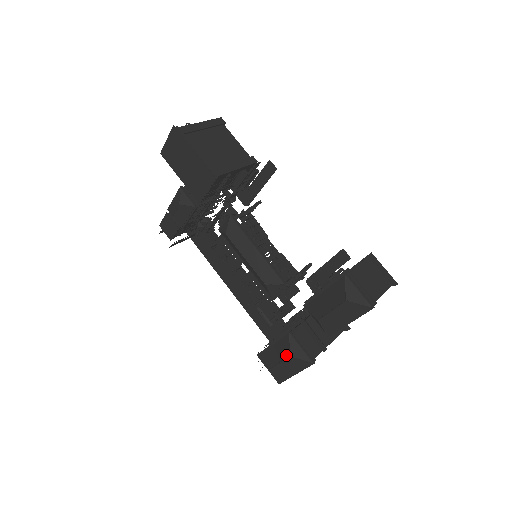
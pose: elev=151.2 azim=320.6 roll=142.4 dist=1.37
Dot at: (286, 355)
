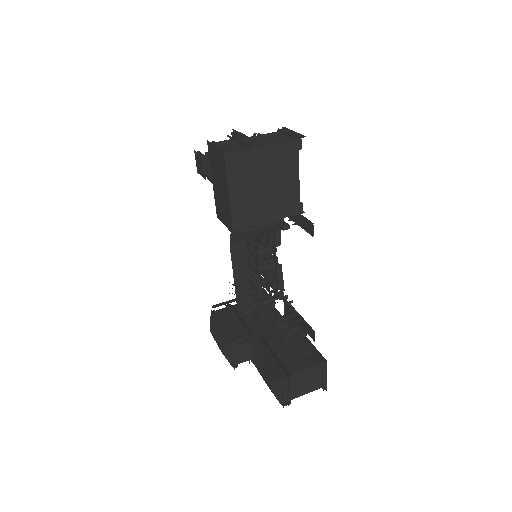
Dot at: (221, 347)
